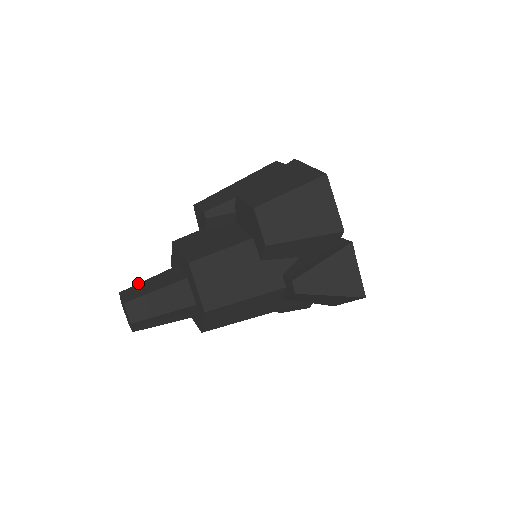
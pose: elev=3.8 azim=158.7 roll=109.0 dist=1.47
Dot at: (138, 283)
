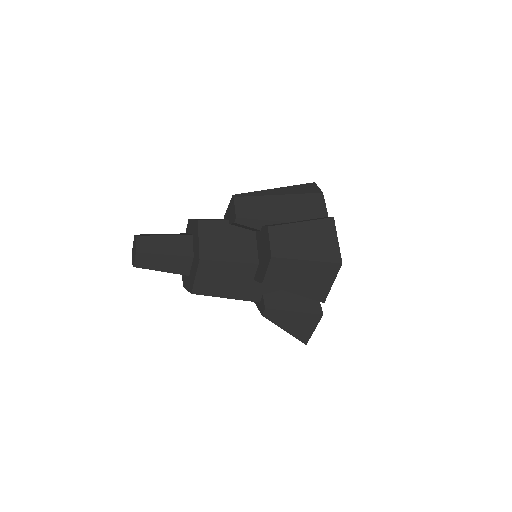
Dot at: (155, 235)
